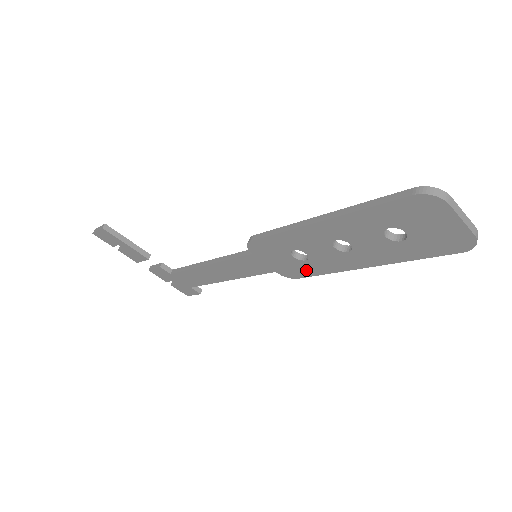
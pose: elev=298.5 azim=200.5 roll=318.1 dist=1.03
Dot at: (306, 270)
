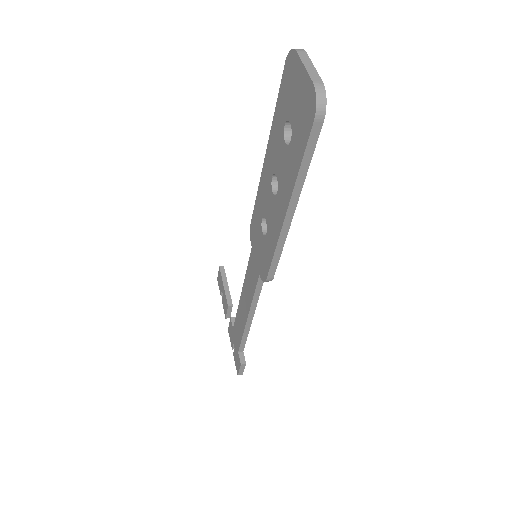
Dot at: (268, 255)
